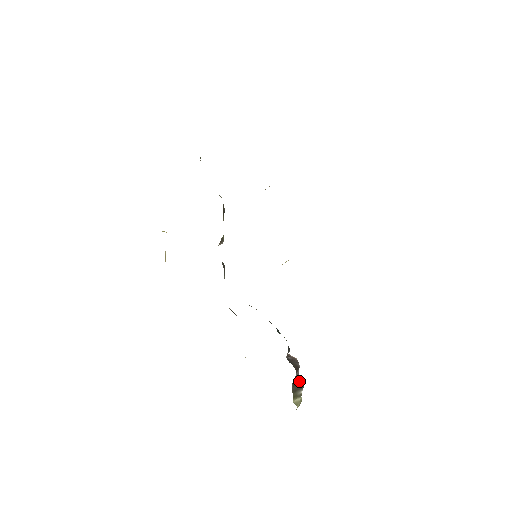
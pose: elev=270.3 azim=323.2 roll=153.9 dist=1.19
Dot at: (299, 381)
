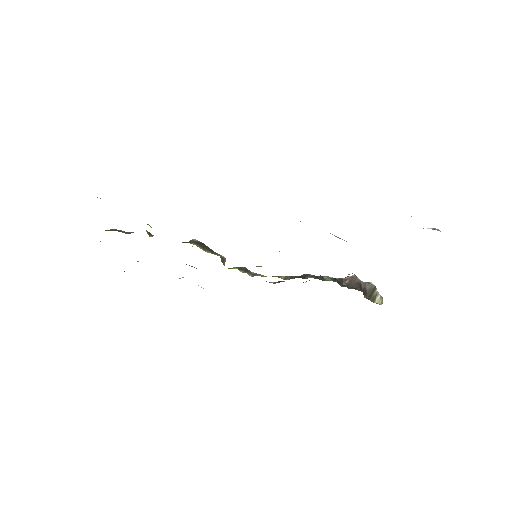
Dot at: (368, 287)
